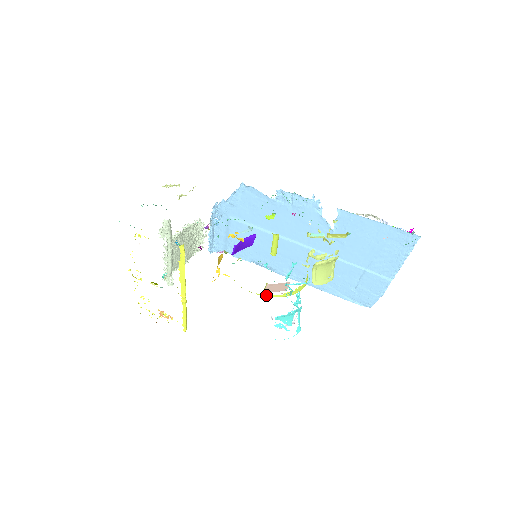
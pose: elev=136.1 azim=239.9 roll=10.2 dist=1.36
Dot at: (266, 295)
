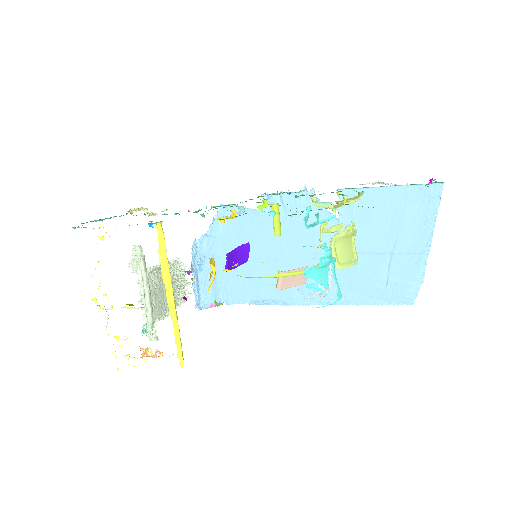
Dot at: (282, 274)
